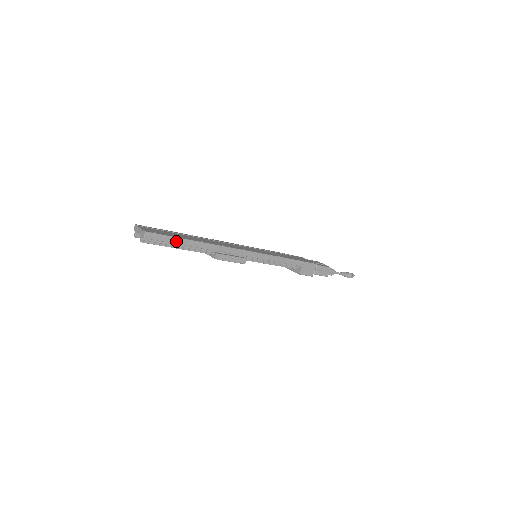
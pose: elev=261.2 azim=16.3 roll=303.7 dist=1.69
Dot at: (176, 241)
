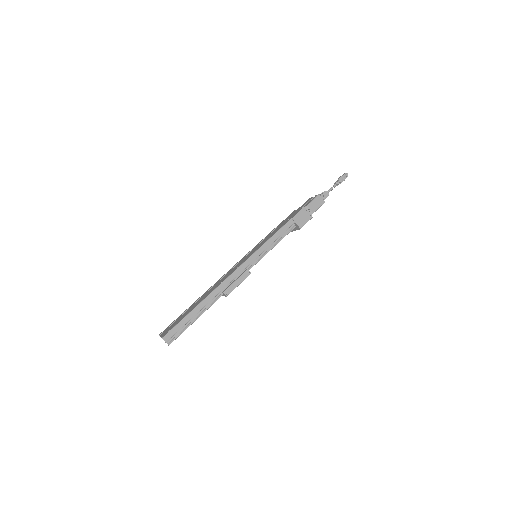
Dot at: (187, 319)
